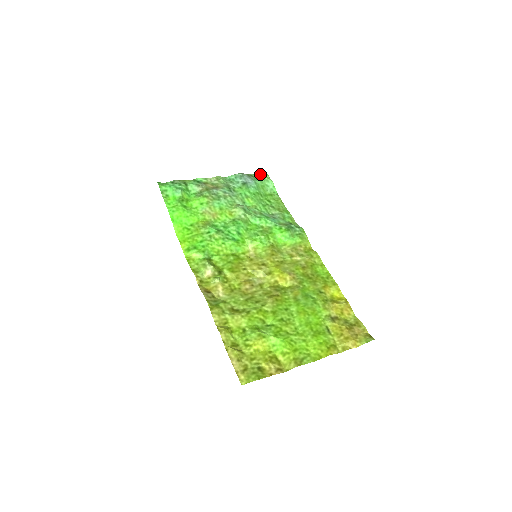
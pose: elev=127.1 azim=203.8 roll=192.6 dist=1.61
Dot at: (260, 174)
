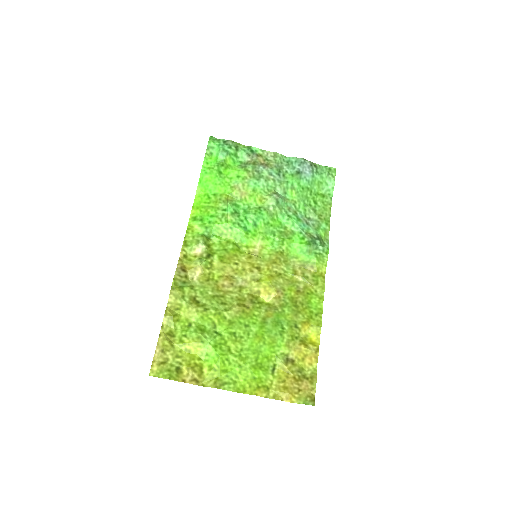
Dot at: (327, 168)
